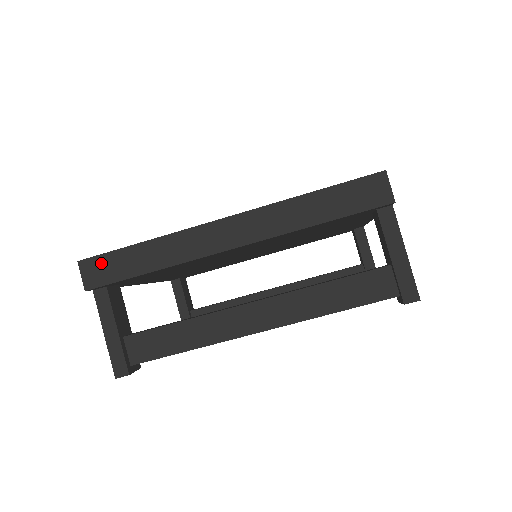
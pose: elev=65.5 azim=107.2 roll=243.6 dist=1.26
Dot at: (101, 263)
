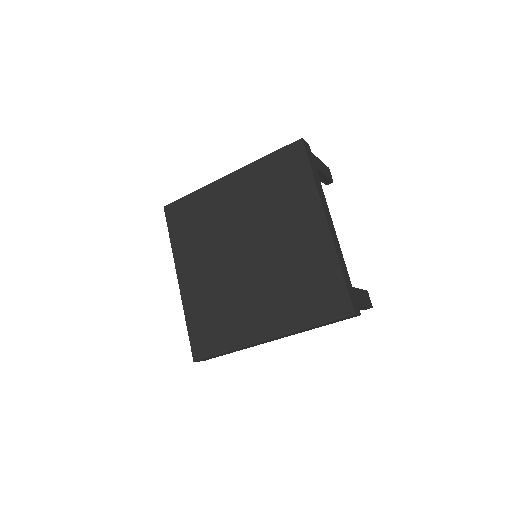
Dot at: occluded
